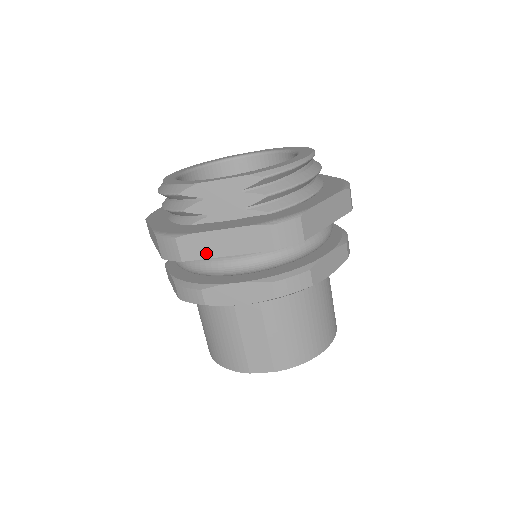
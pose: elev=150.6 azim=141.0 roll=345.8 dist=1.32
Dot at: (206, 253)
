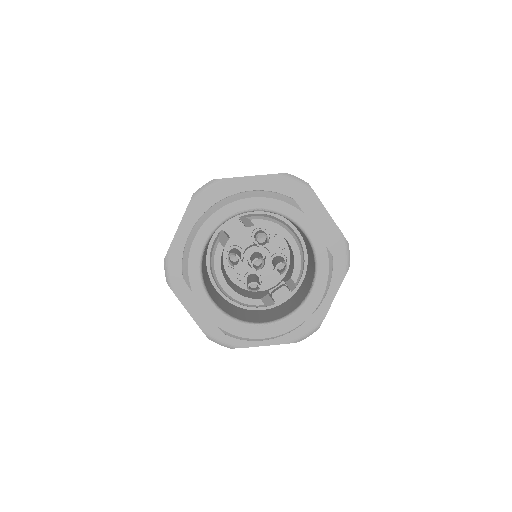
Dot at: occluded
